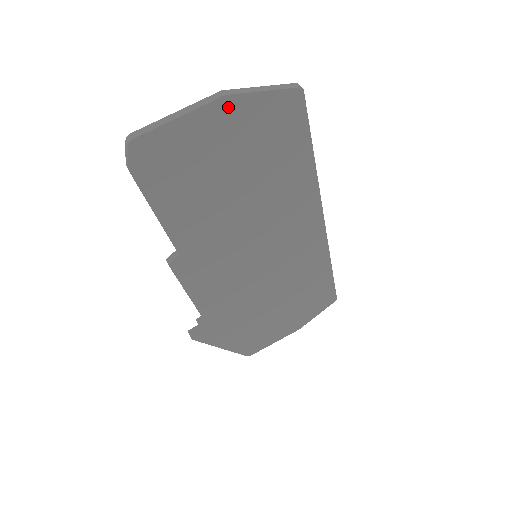
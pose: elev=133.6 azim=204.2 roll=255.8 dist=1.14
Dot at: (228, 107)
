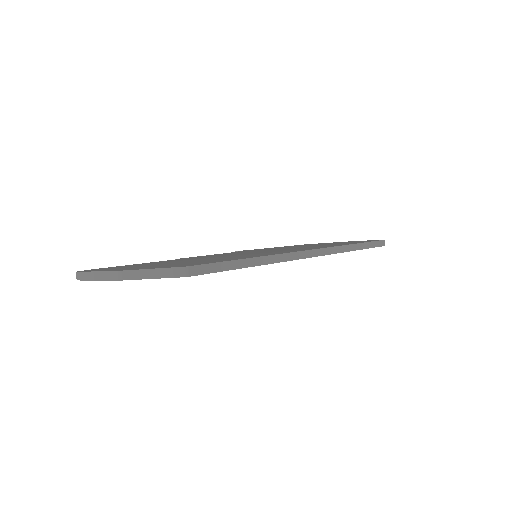
Dot at: occluded
